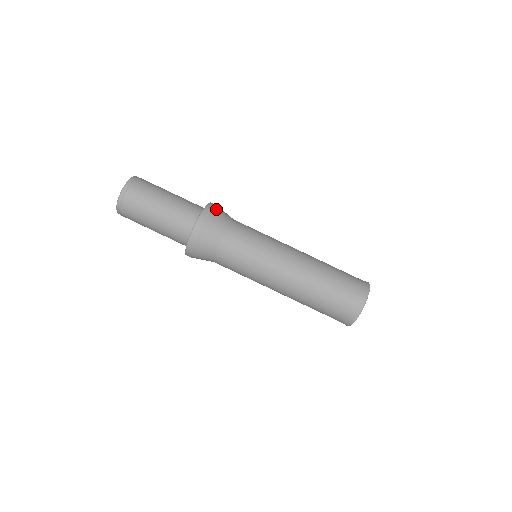
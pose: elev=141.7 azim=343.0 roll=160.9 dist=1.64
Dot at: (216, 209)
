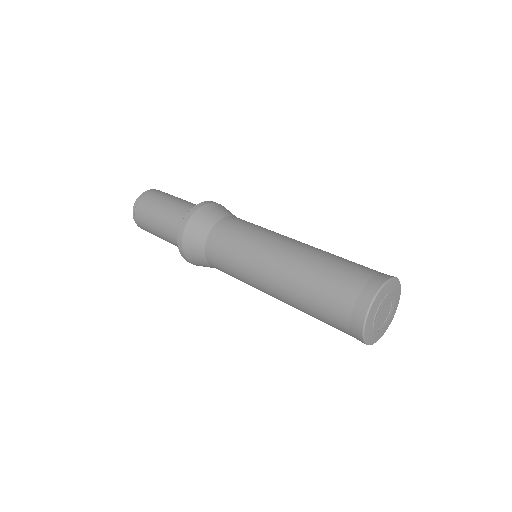
Dot at: (196, 216)
